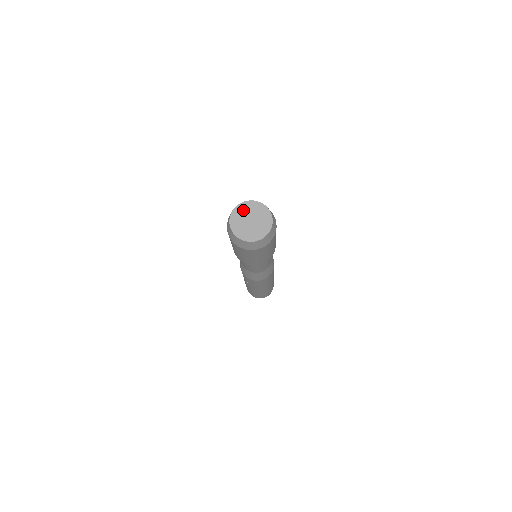
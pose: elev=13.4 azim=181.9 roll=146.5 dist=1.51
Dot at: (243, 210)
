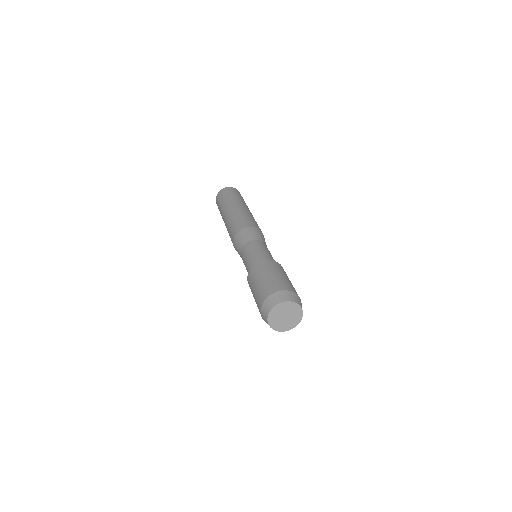
Dot at: (276, 313)
